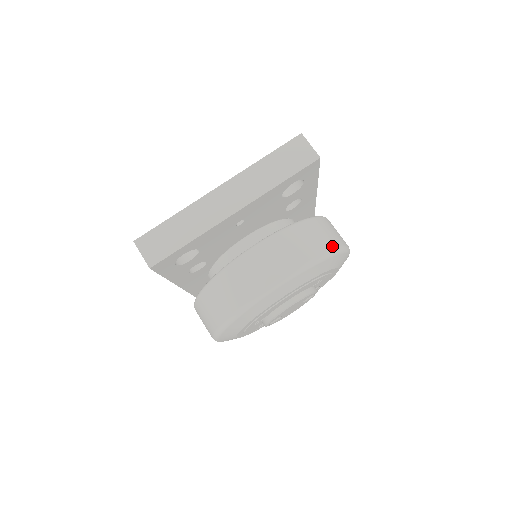
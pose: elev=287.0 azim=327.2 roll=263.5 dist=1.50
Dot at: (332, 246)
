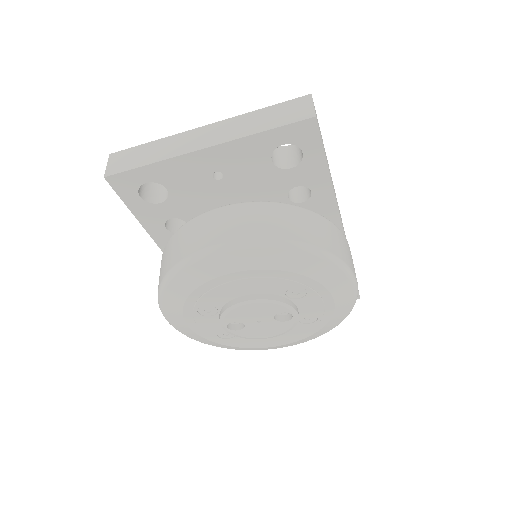
Dot at: (314, 242)
